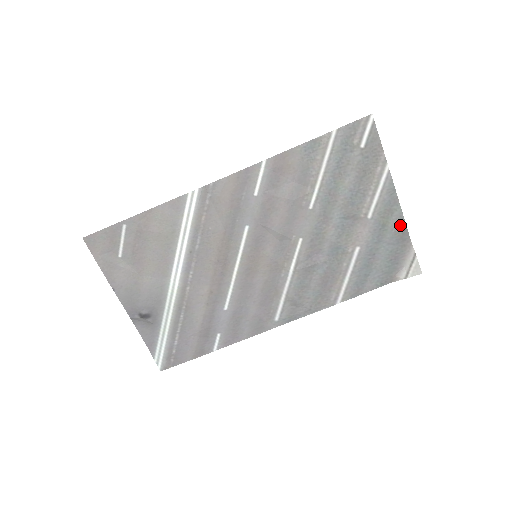
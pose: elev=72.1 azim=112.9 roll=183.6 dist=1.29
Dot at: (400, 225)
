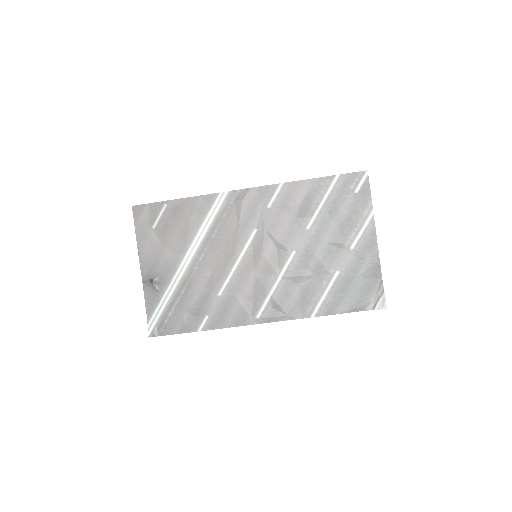
Dot at: (375, 262)
